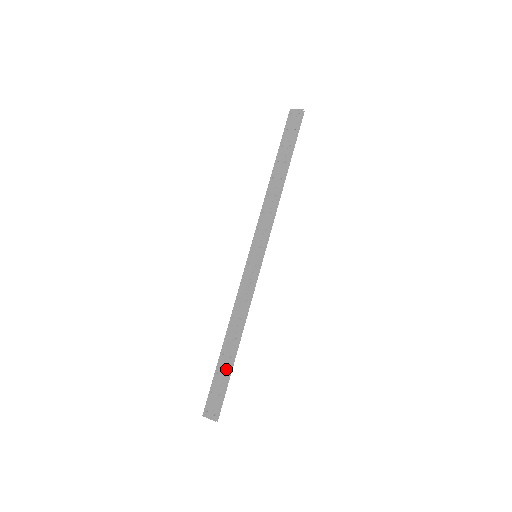
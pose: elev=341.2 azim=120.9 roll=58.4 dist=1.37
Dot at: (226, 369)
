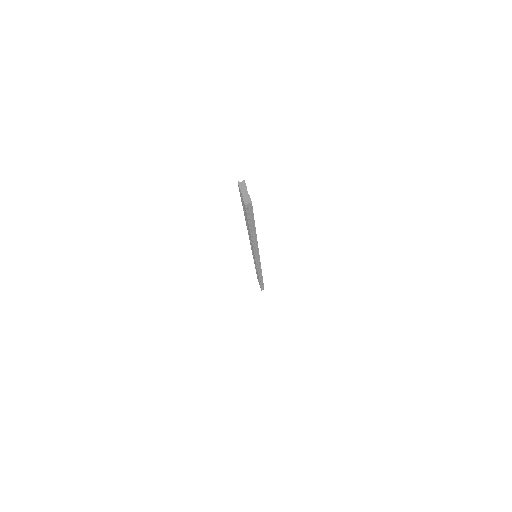
Dot at: (259, 282)
